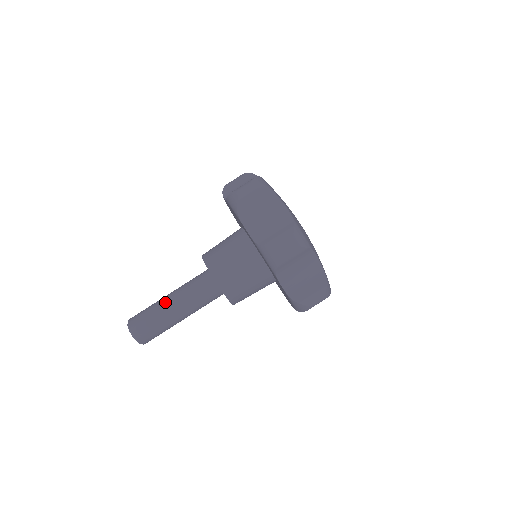
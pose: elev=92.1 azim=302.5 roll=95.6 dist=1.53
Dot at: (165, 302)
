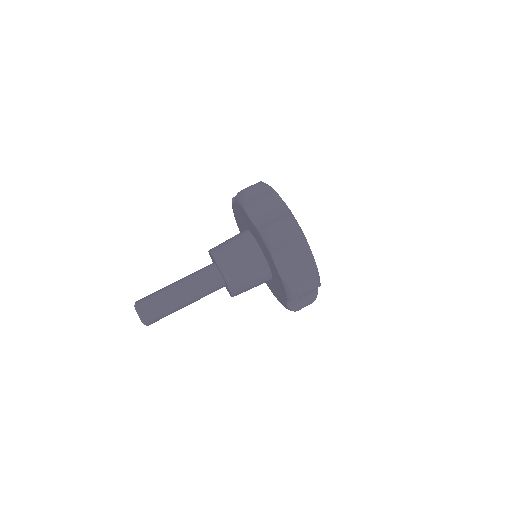
Dot at: (171, 286)
